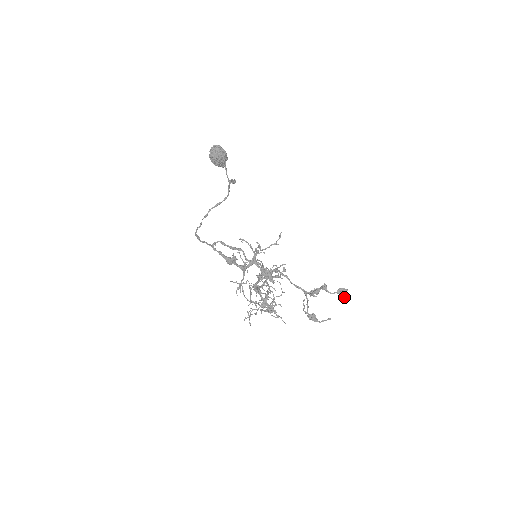
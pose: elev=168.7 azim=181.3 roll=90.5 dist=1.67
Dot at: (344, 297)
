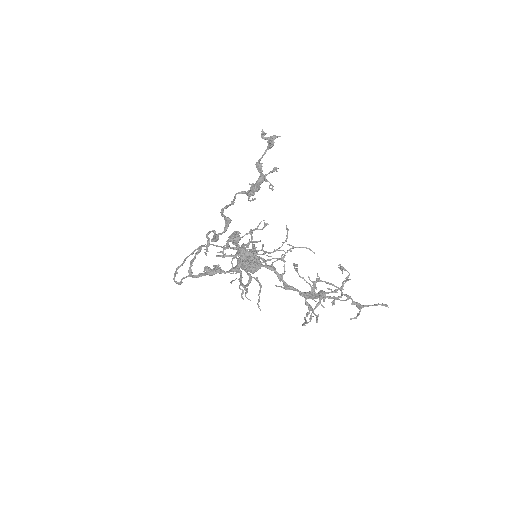
Dot at: (267, 139)
